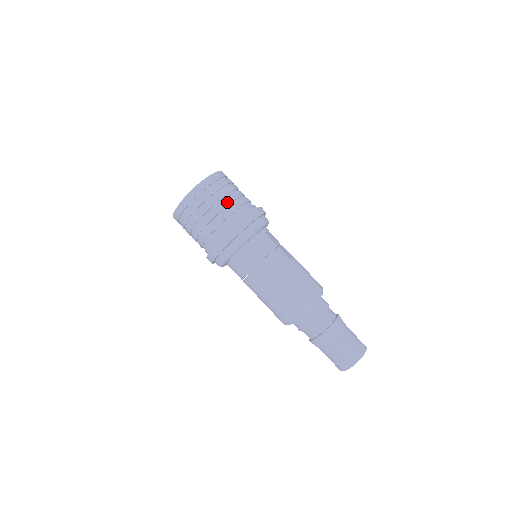
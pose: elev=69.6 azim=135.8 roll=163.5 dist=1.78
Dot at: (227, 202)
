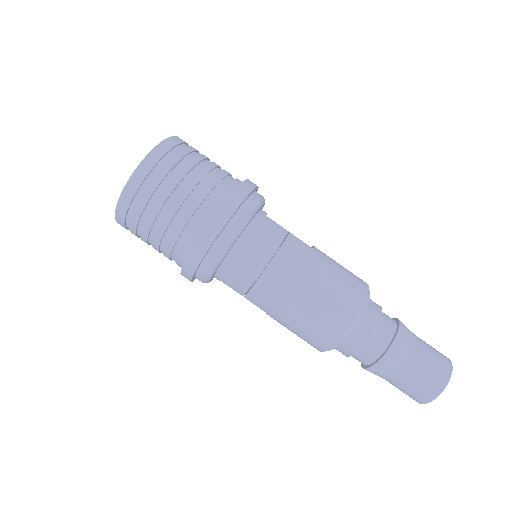
Dot at: (200, 174)
